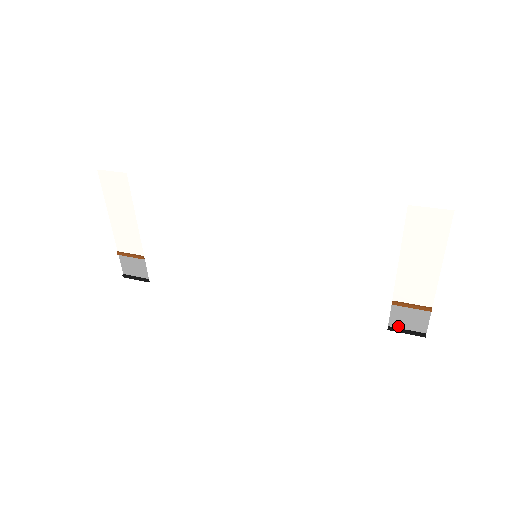
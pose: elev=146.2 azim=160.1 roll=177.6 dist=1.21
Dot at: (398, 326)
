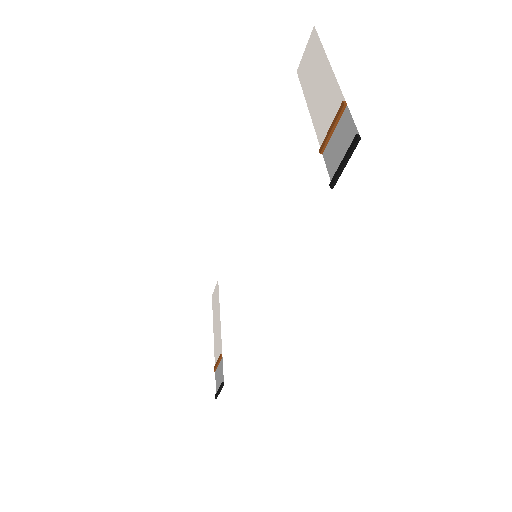
Dot at: (338, 170)
